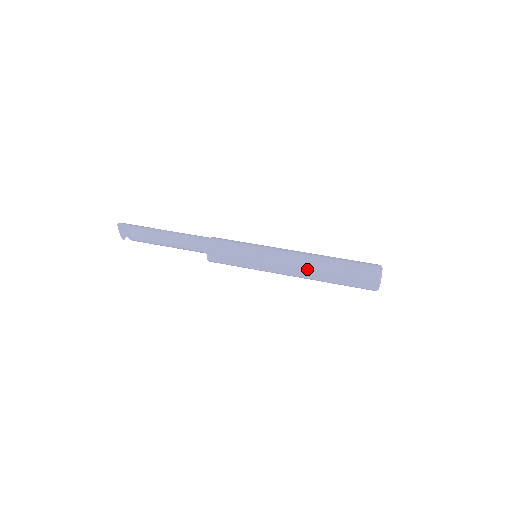
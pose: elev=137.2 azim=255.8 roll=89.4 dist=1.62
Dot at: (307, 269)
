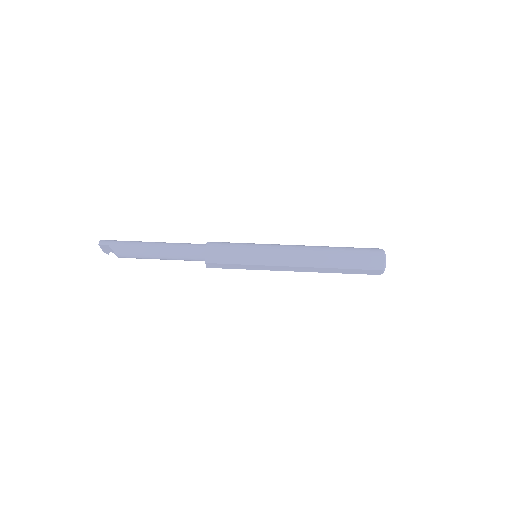
Dot at: (312, 267)
